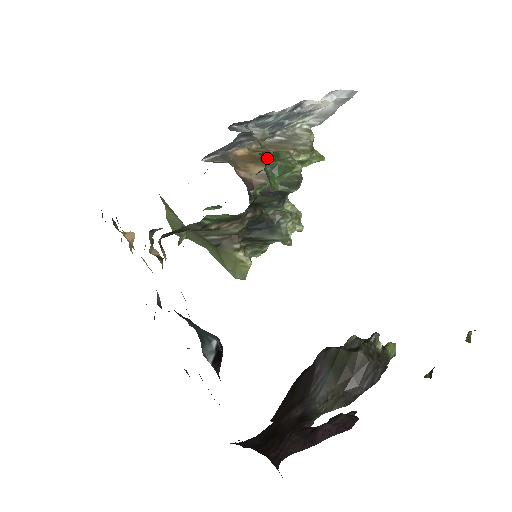
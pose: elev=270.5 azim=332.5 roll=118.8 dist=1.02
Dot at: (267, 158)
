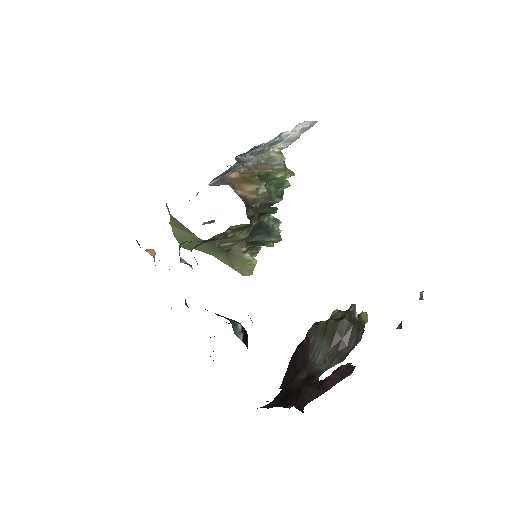
Dot at: (262, 178)
